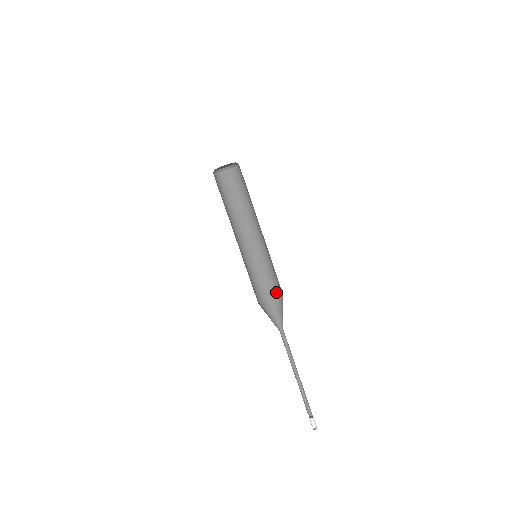
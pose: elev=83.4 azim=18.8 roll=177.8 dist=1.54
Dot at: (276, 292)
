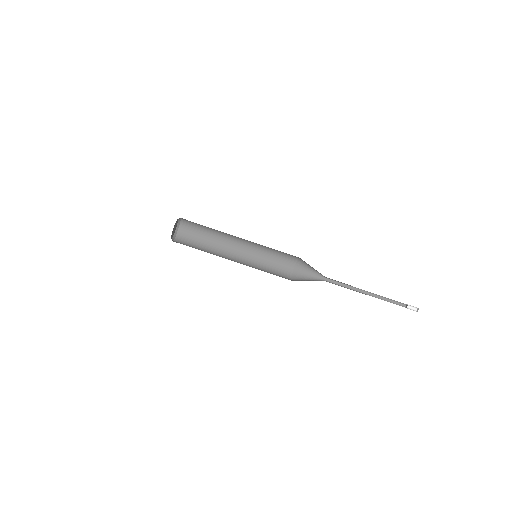
Dot at: (296, 258)
